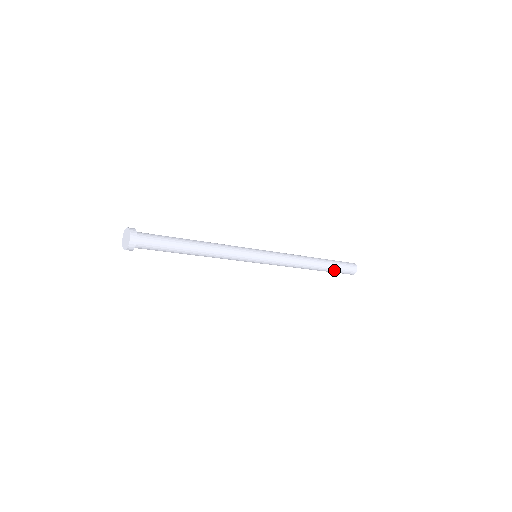
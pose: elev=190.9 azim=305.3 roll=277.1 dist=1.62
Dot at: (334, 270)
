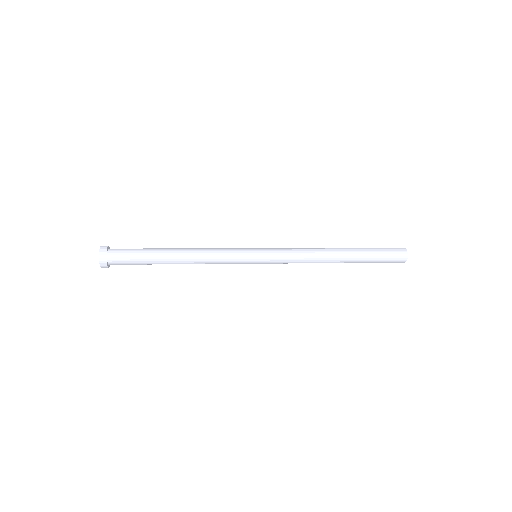
Dot at: (371, 258)
